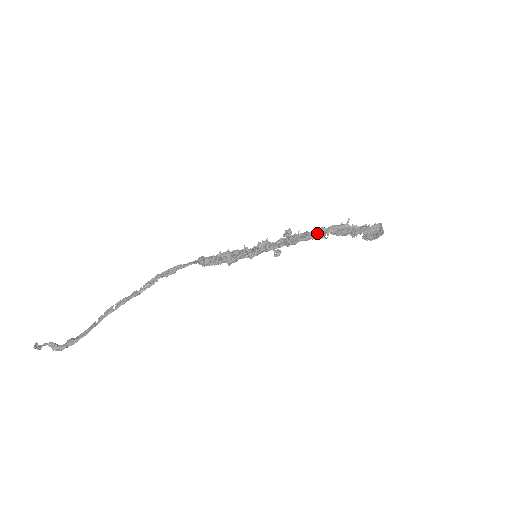
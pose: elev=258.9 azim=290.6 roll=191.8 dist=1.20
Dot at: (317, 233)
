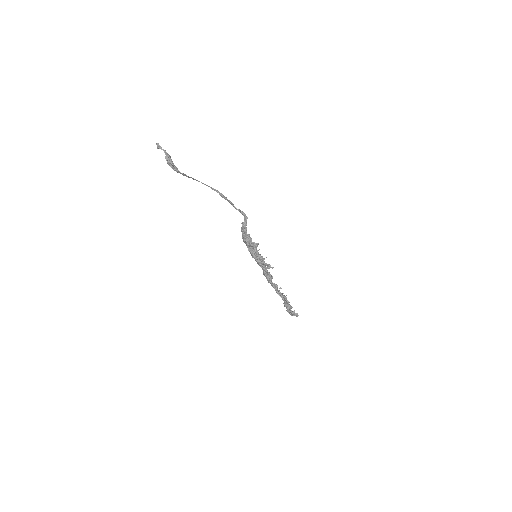
Dot at: occluded
